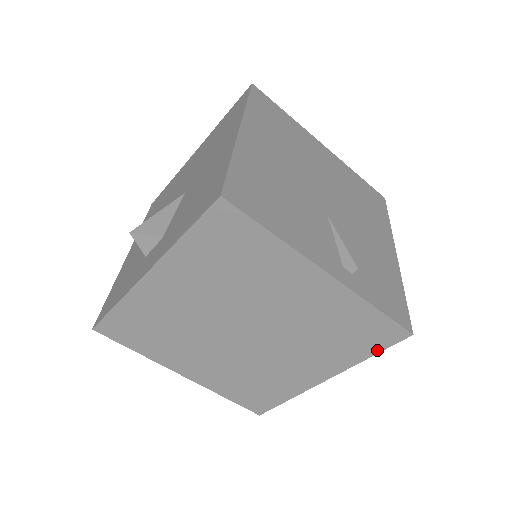
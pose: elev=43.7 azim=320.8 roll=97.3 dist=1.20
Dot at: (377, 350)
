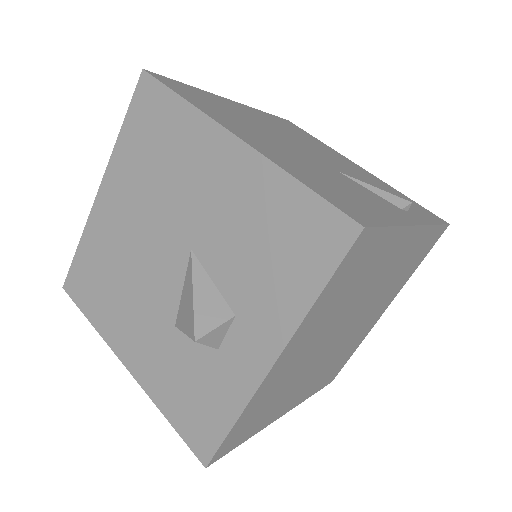
Dot at: (425, 256)
